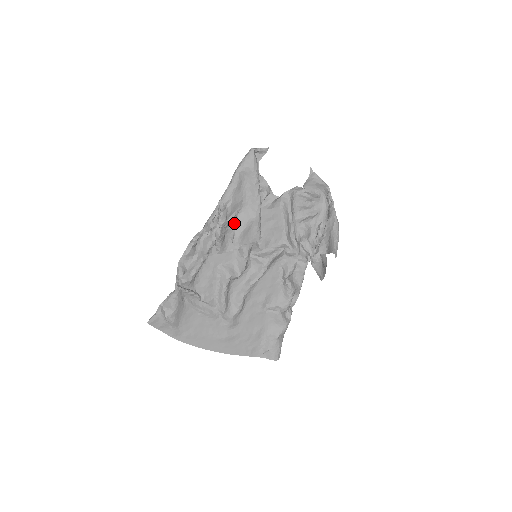
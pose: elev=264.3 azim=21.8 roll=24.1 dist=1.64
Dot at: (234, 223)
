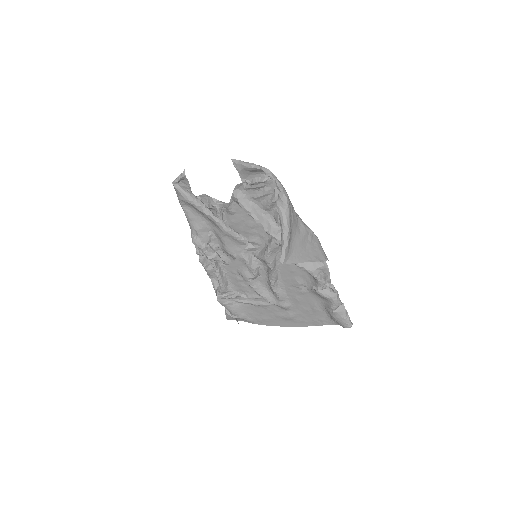
Dot at: (215, 242)
